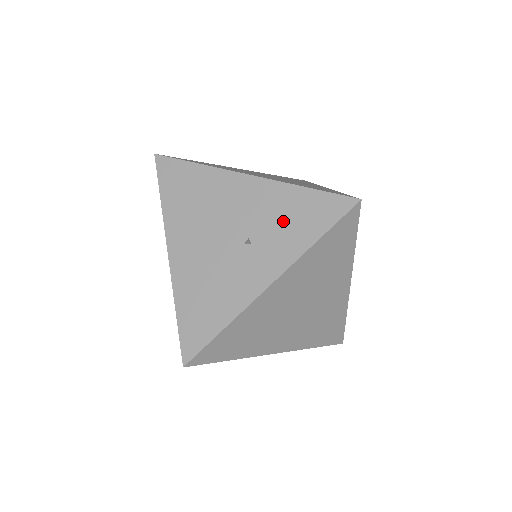
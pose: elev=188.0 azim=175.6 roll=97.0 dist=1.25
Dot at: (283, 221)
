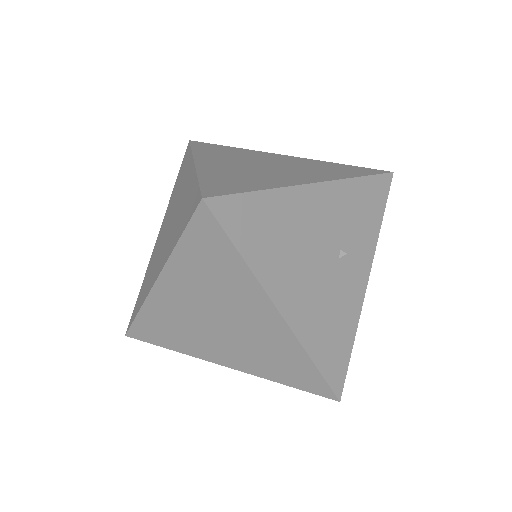
Dot at: (357, 218)
